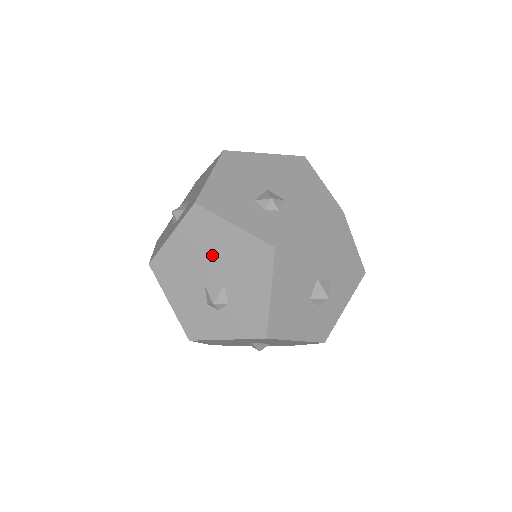
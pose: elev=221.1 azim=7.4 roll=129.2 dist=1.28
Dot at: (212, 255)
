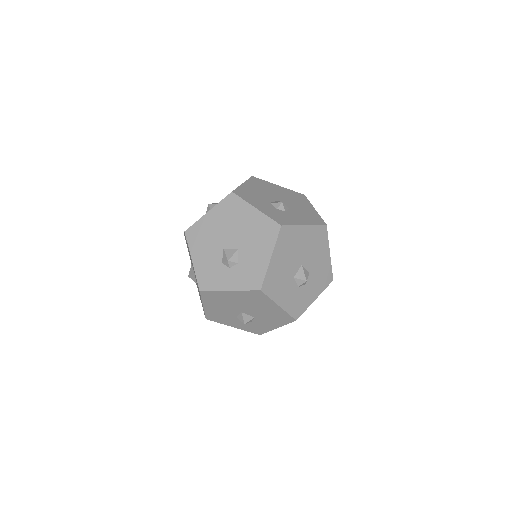
Dot at: (235, 228)
